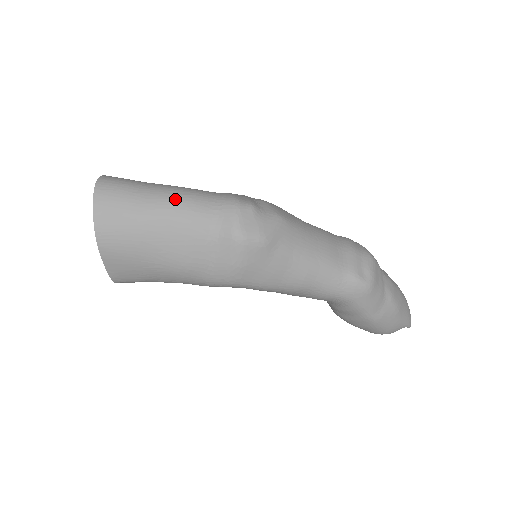
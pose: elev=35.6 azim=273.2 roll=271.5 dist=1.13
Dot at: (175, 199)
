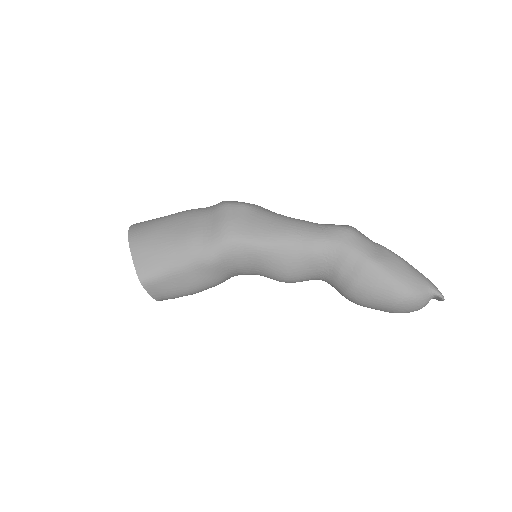
Dot at: occluded
